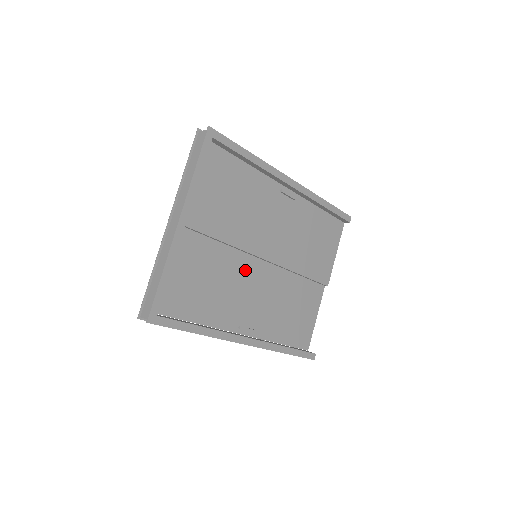
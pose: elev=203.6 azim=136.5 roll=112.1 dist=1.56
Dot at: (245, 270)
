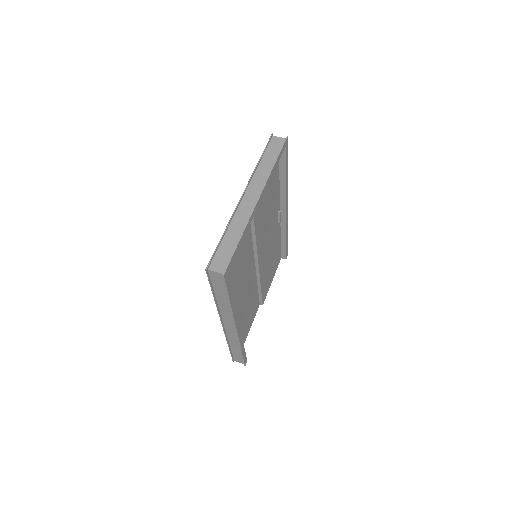
Dot at: (248, 264)
